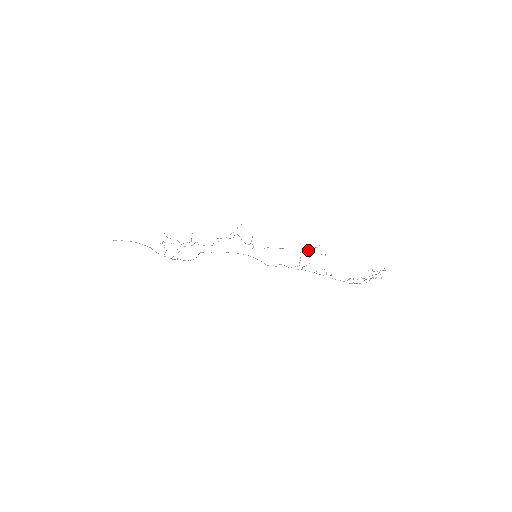
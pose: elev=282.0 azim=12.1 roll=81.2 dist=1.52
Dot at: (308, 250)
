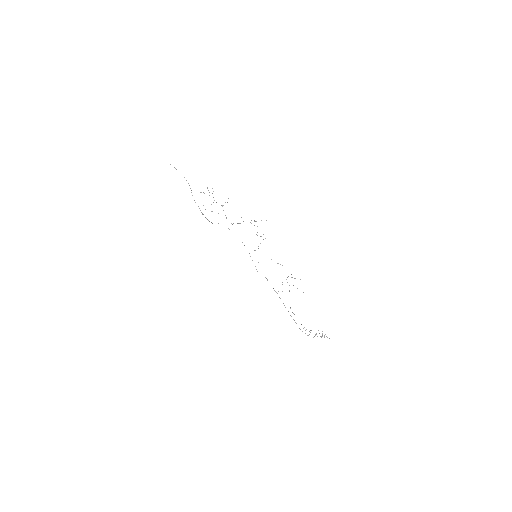
Dot at: occluded
